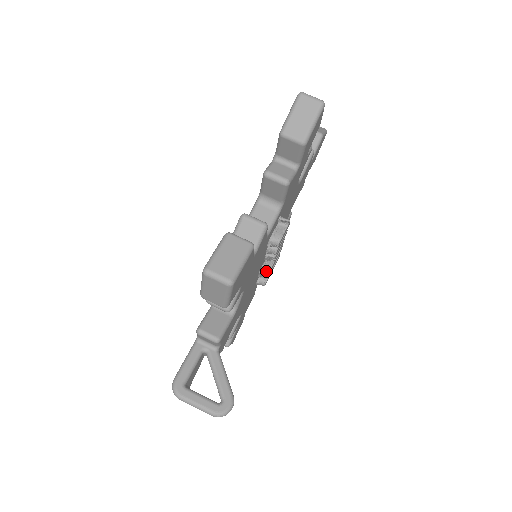
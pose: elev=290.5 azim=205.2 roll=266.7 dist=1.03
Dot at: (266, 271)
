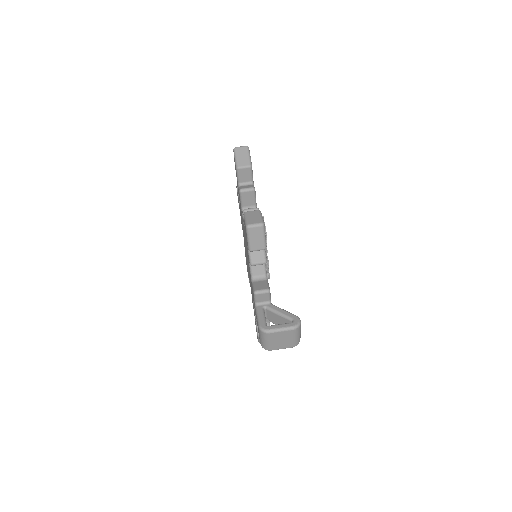
Dot at: (267, 262)
